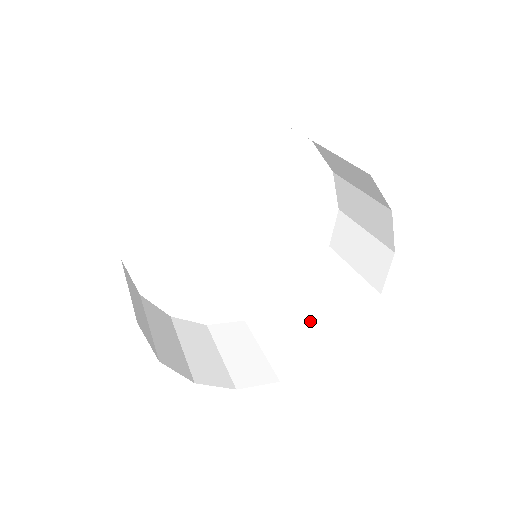
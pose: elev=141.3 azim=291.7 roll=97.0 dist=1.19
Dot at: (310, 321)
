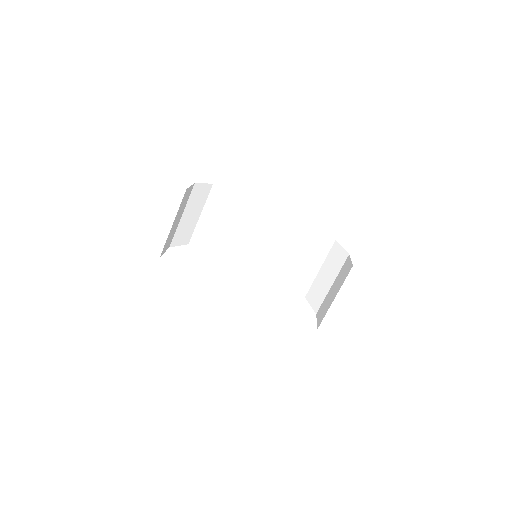
Dot at: (307, 260)
